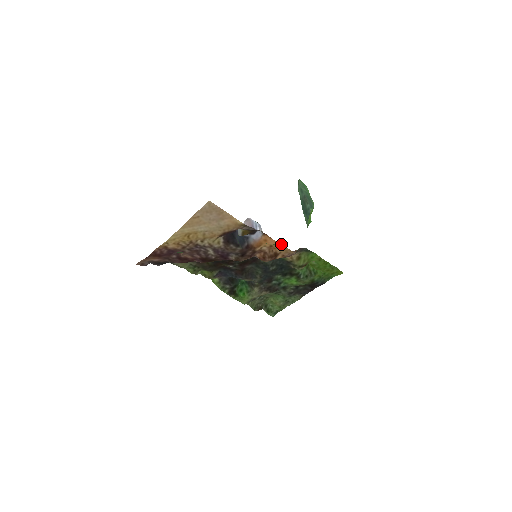
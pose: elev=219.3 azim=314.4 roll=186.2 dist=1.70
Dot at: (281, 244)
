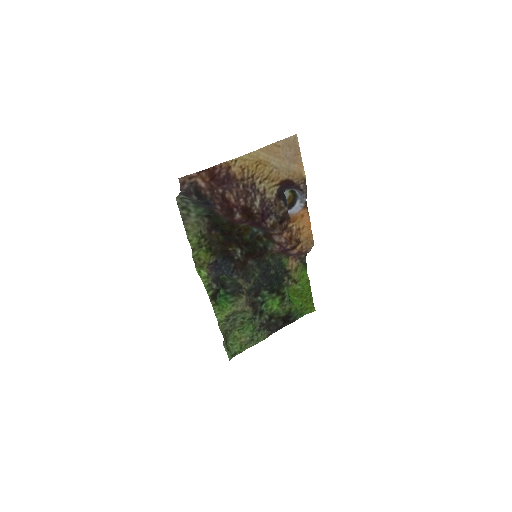
Dot at: (310, 228)
